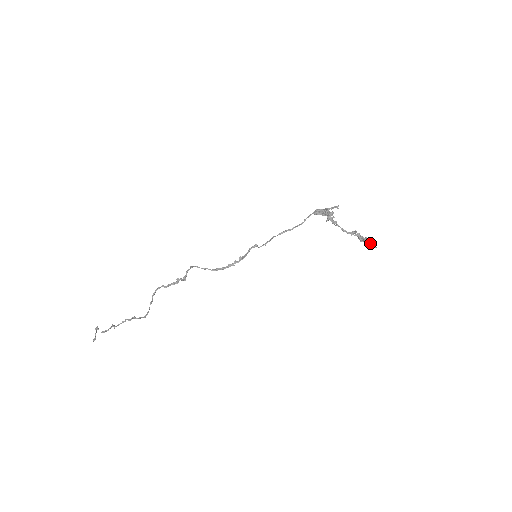
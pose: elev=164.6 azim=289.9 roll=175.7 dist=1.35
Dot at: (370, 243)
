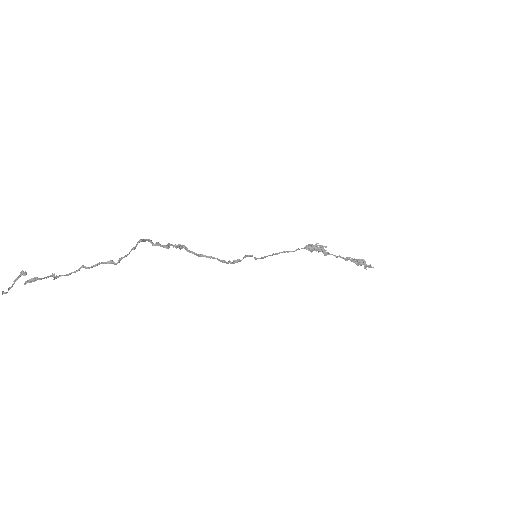
Dot at: (366, 265)
